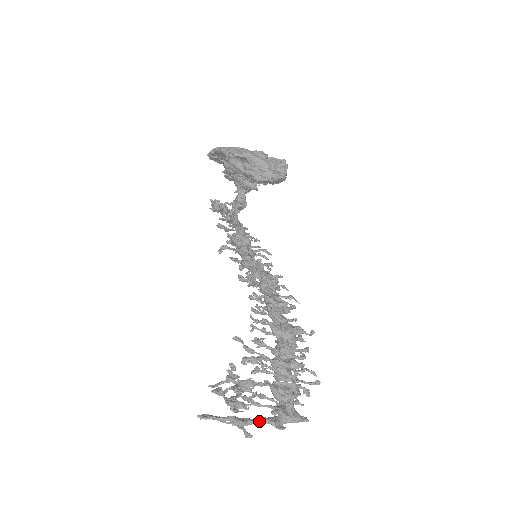
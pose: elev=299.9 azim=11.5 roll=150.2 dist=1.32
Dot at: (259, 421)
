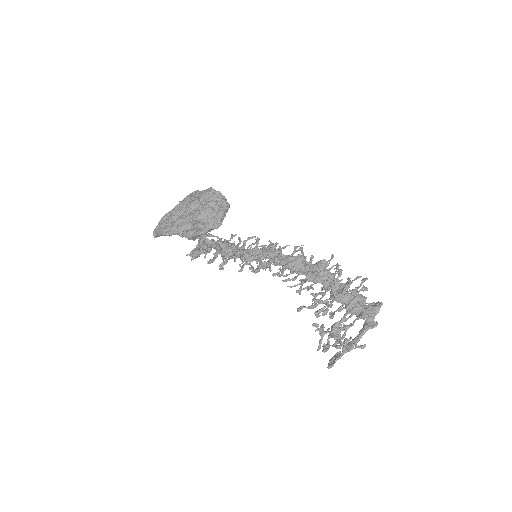
Dot at: (362, 335)
